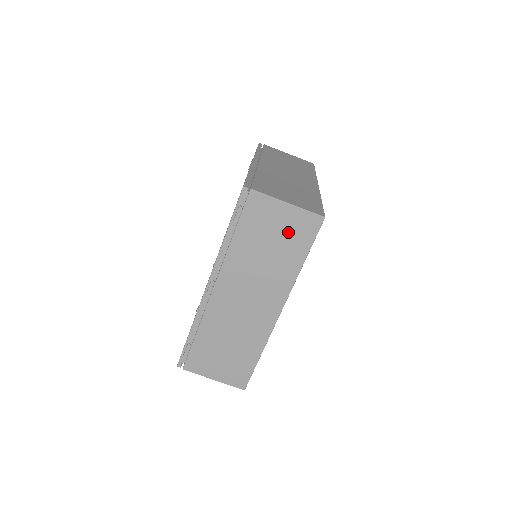
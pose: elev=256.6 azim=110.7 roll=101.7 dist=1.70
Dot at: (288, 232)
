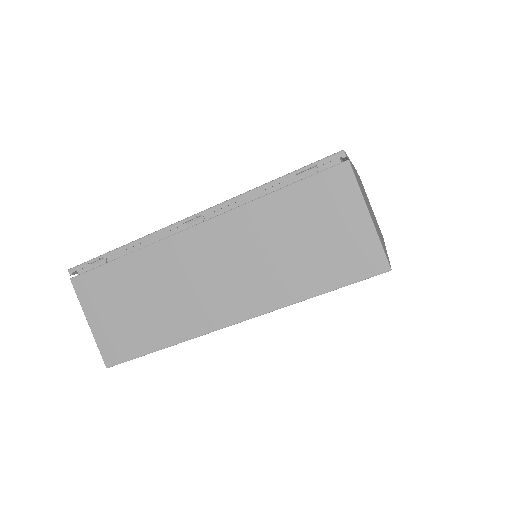
Dot at: (336, 246)
